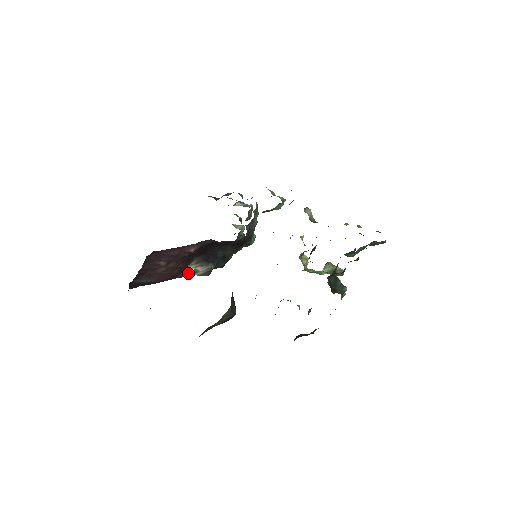
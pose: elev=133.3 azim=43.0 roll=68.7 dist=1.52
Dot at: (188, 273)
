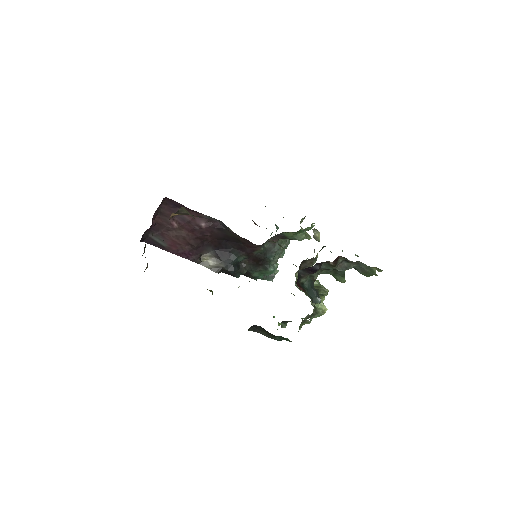
Dot at: (200, 261)
